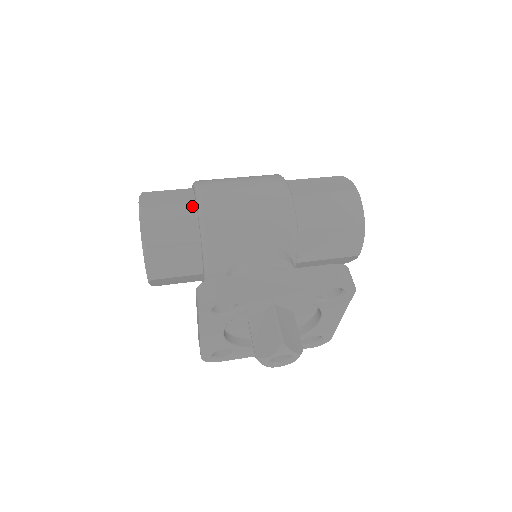
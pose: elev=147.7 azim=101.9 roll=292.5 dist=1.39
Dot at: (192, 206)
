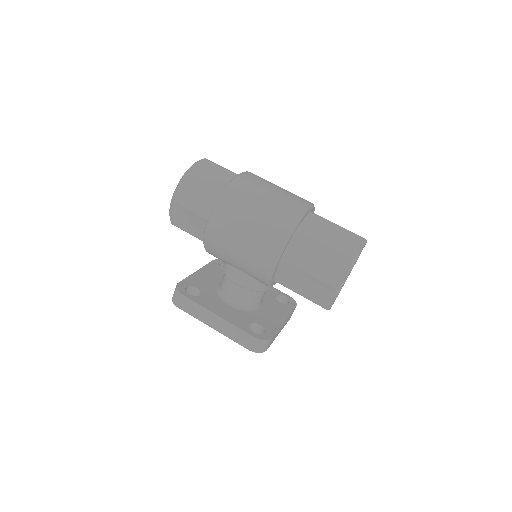
Dot at: (205, 220)
